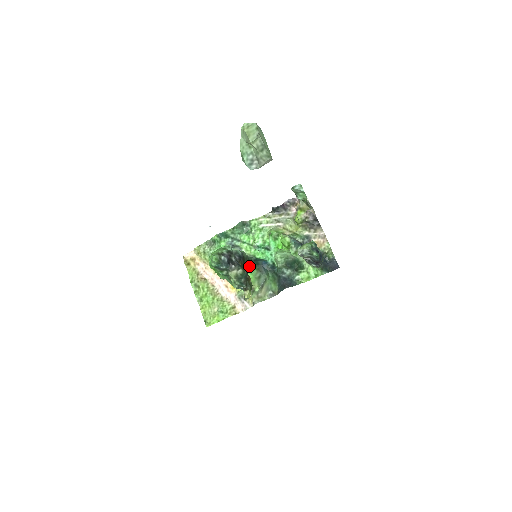
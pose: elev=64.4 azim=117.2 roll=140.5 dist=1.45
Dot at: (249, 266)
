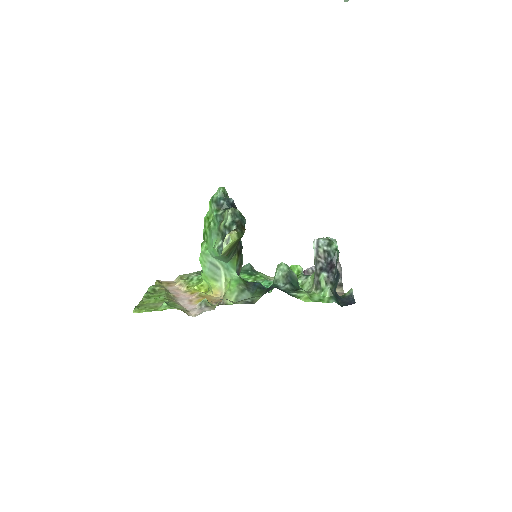
Dot at: (238, 275)
